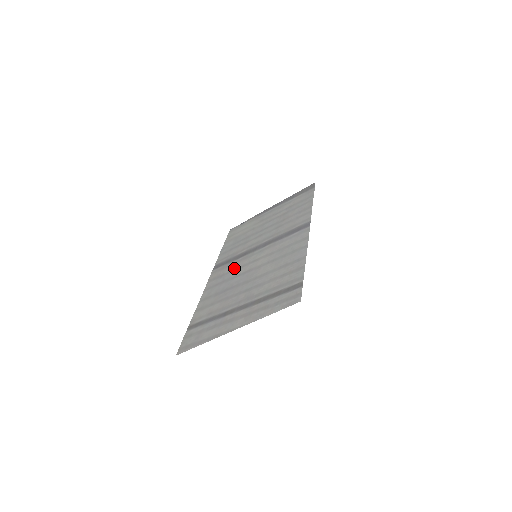
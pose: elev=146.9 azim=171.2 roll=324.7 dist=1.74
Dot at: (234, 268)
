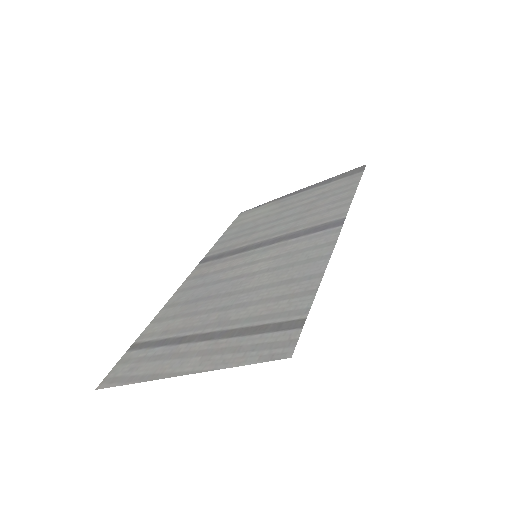
Dot at: (223, 268)
